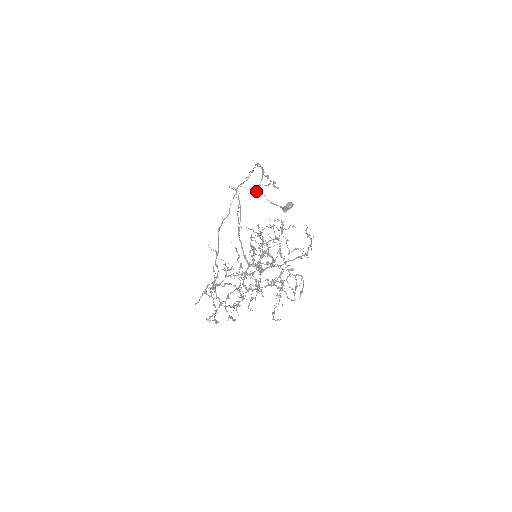
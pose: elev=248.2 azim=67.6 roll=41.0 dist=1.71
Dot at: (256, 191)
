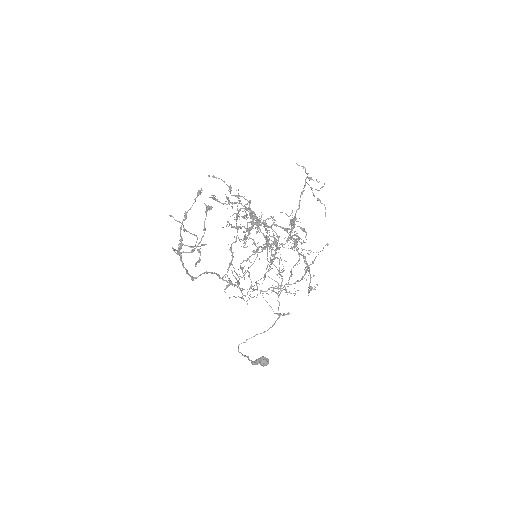
Dot at: (243, 342)
